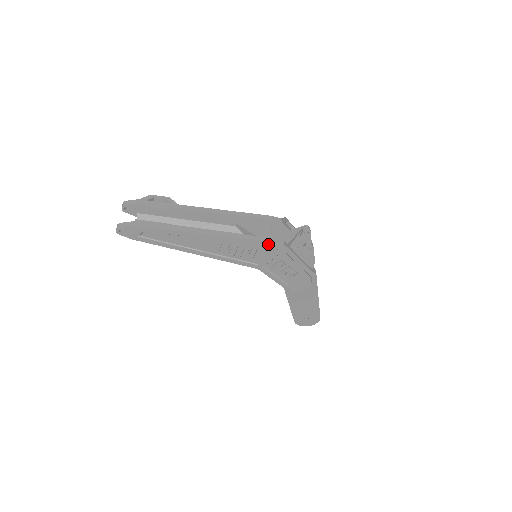
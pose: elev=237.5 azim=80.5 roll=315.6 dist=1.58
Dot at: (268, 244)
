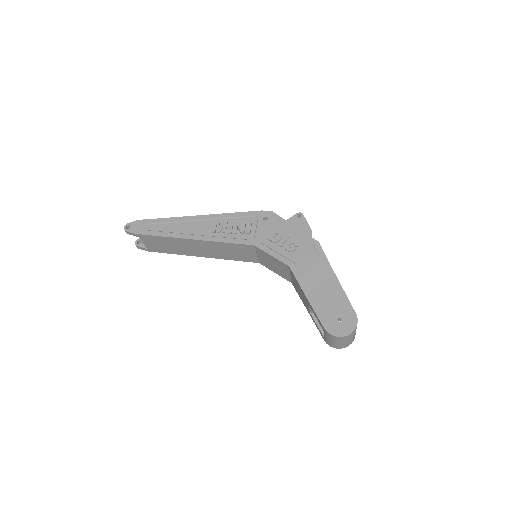
Dot at: (257, 214)
